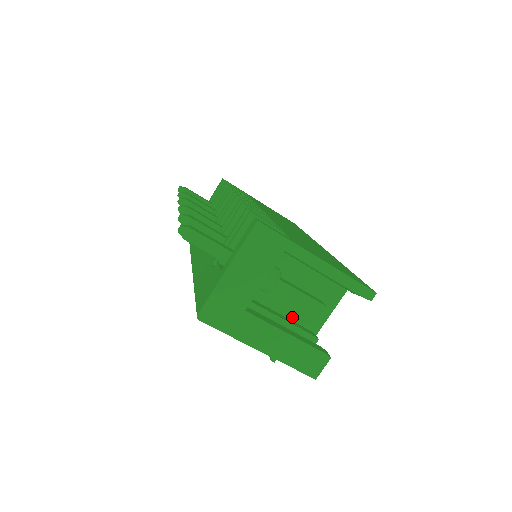
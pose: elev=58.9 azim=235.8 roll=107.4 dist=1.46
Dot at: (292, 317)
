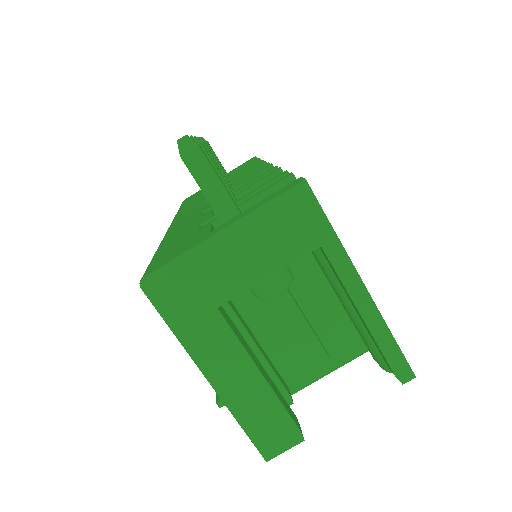
Dot at: (272, 354)
